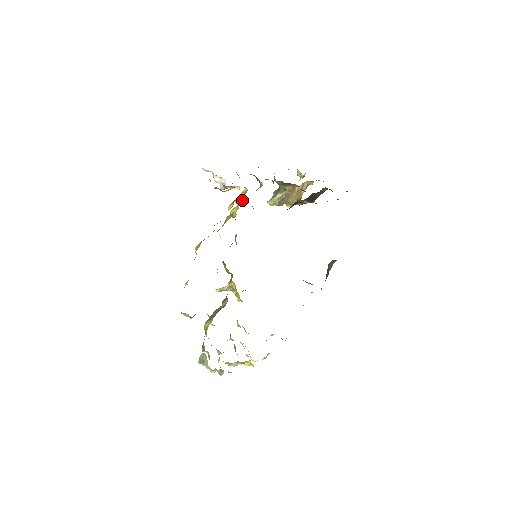
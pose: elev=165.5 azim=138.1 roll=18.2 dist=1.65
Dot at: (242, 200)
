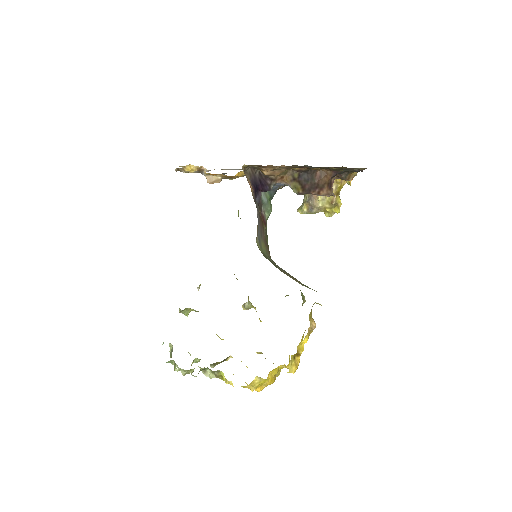
Dot at: occluded
